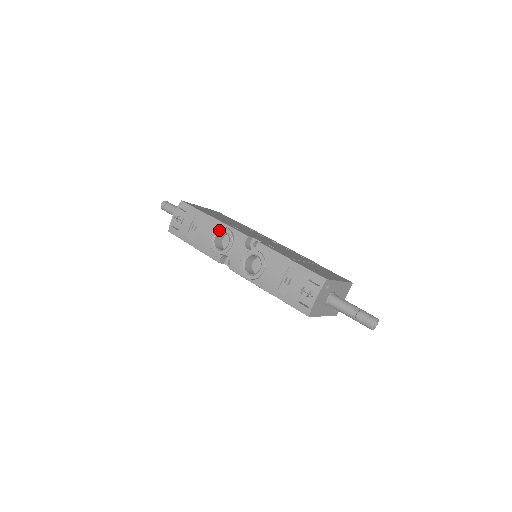
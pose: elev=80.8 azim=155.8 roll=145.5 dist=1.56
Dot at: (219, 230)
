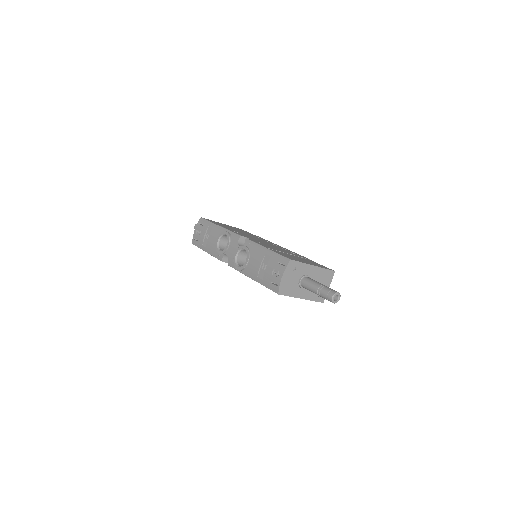
Dot at: (221, 234)
